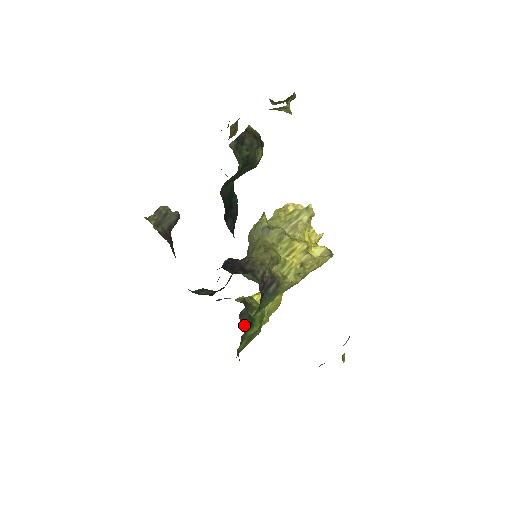
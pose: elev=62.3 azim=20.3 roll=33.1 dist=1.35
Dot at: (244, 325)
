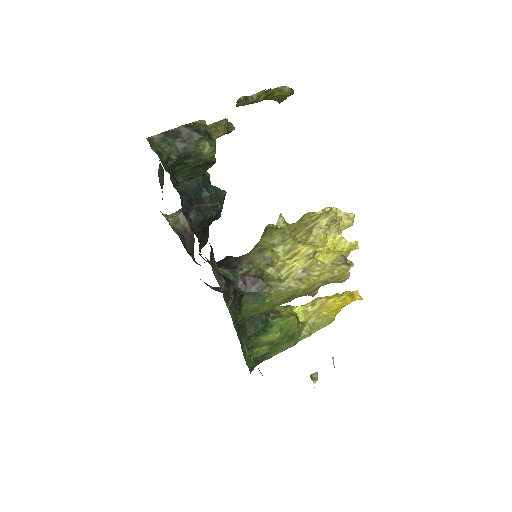
Dot at: (249, 327)
